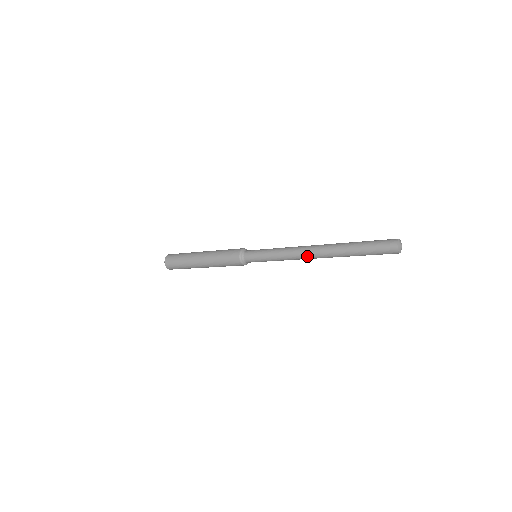
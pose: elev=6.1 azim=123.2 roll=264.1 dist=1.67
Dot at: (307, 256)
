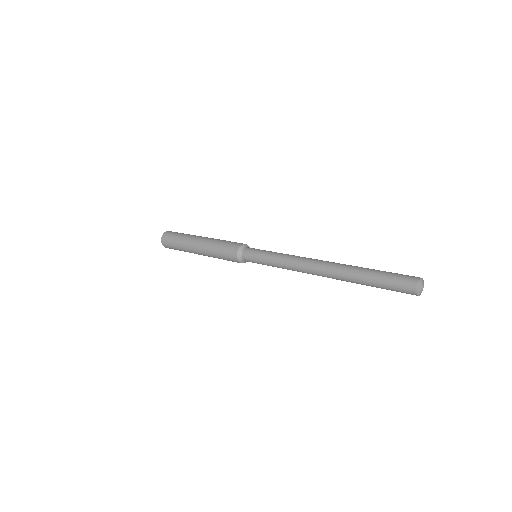
Dot at: occluded
